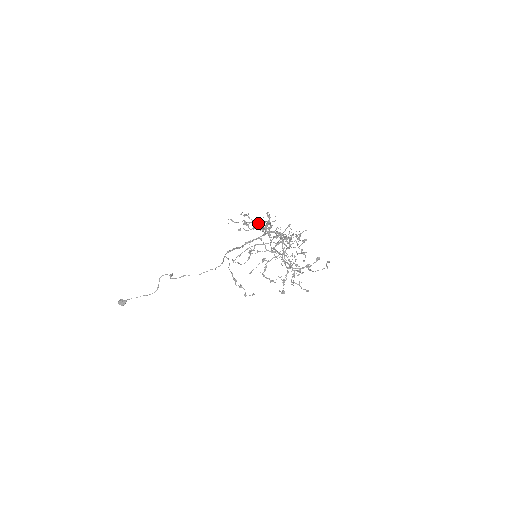
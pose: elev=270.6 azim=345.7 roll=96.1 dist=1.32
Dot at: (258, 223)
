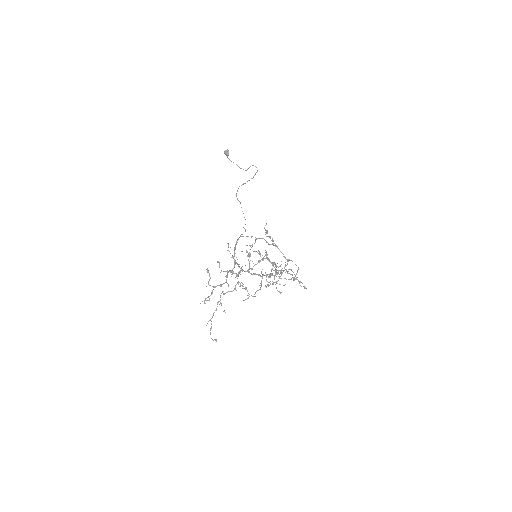
Dot at: (233, 268)
